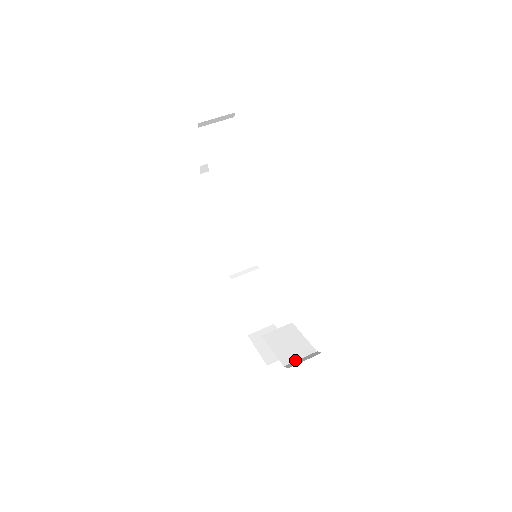
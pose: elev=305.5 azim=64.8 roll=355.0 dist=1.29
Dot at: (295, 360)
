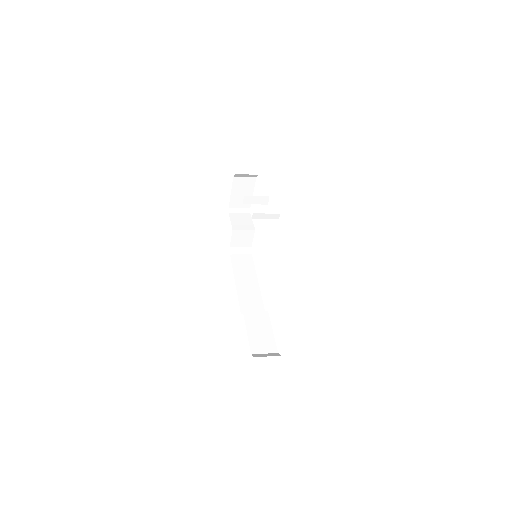
Dot at: occluded
